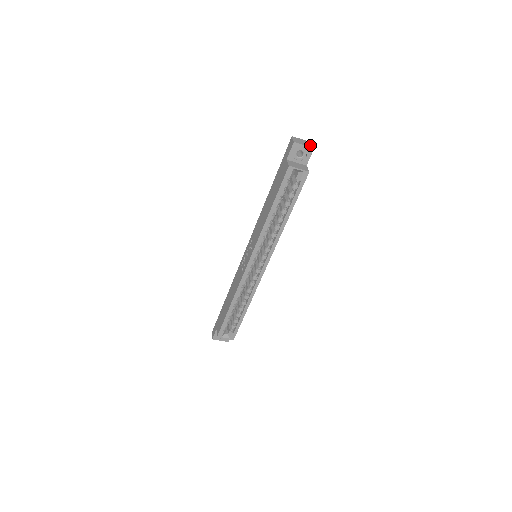
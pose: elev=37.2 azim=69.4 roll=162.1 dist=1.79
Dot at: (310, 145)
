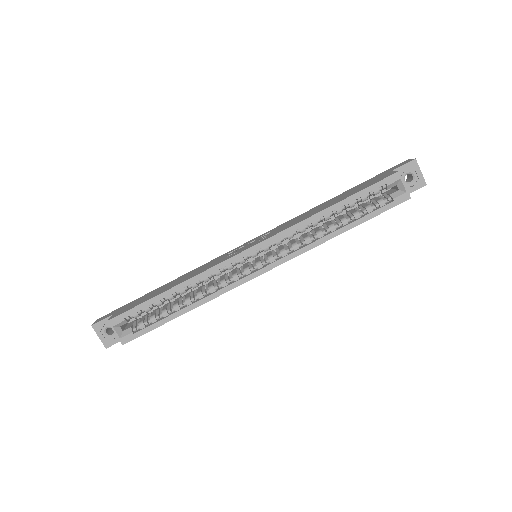
Dot at: (423, 180)
